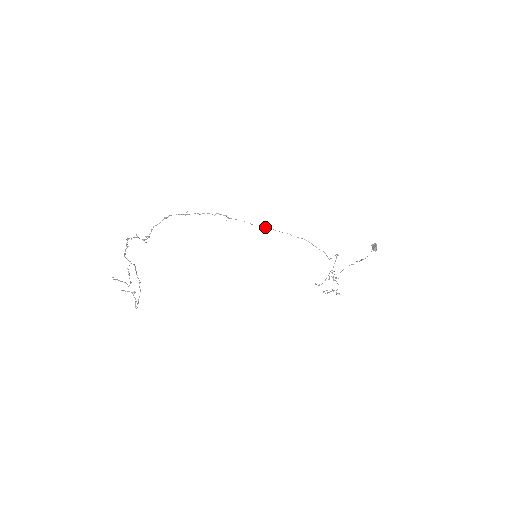
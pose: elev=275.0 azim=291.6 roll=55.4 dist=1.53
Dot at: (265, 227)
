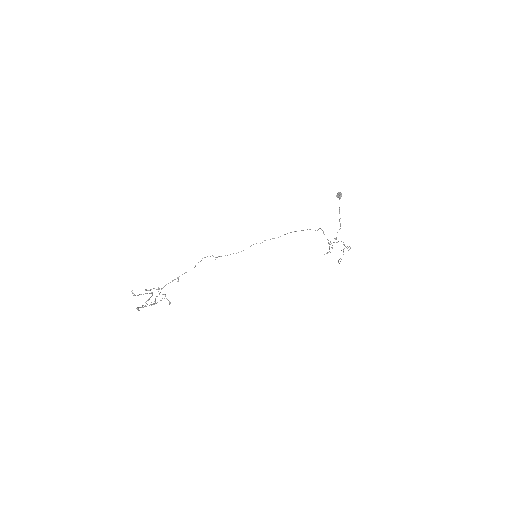
Dot at: occluded
